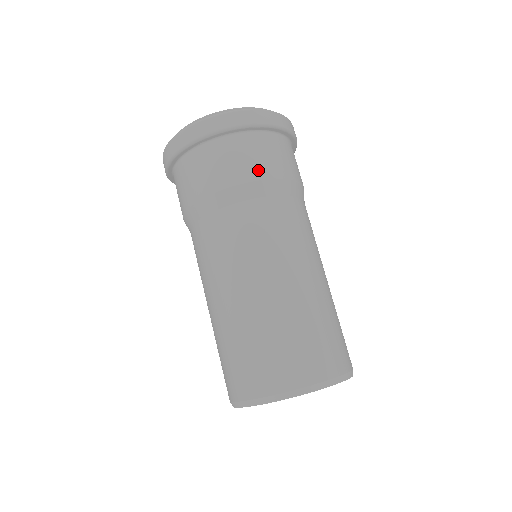
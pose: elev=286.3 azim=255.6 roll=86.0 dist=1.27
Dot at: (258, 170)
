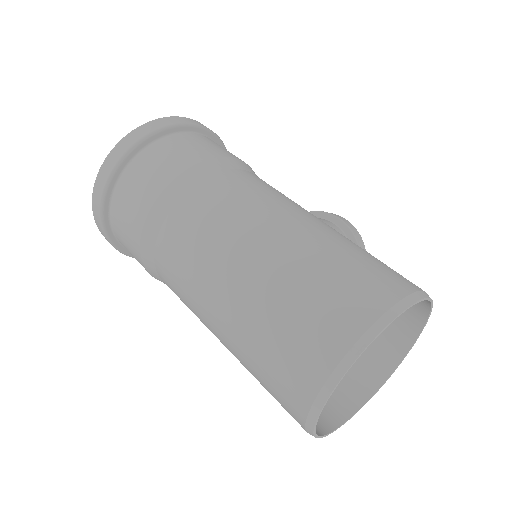
Dot at: (150, 192)
